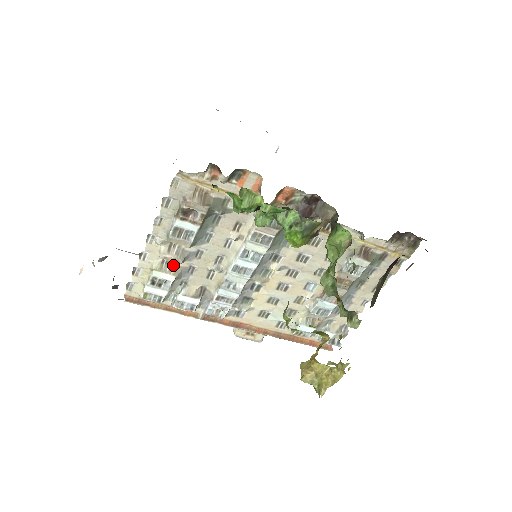
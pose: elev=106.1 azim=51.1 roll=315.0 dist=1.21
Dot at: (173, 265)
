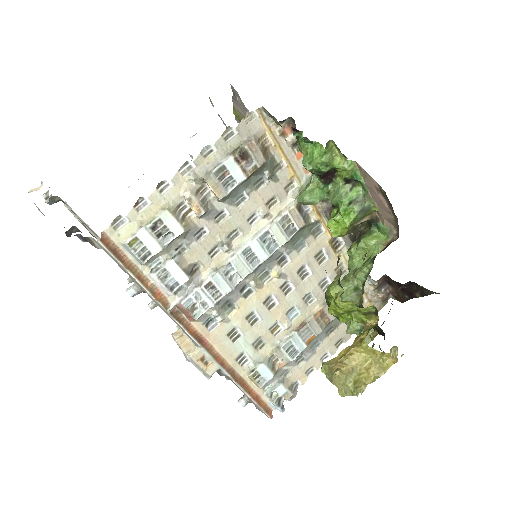
Dot at: (186, 217)
